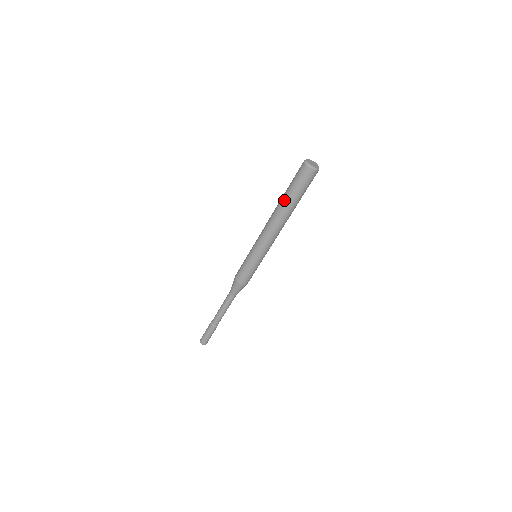
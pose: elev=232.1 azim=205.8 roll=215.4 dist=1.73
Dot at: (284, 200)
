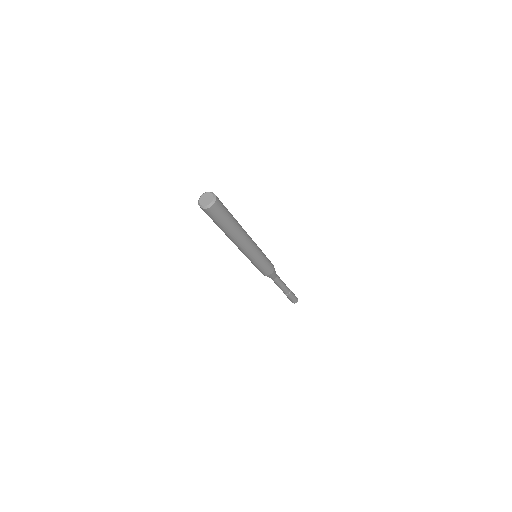
Dot at: occluded
